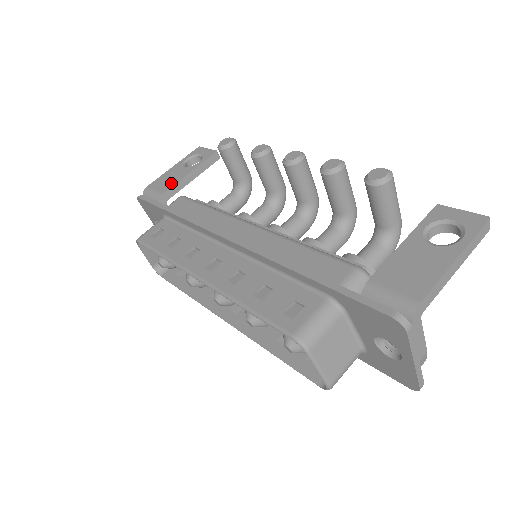
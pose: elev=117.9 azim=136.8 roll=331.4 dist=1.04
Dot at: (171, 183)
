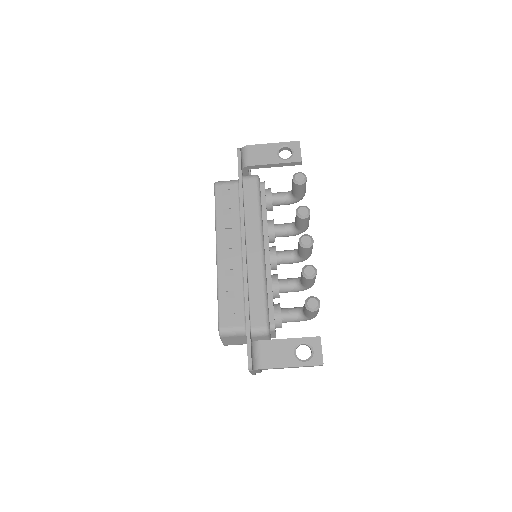
Dot at: (259, 161)
